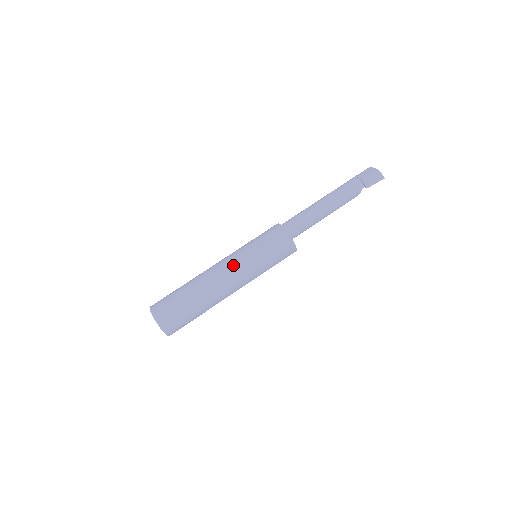
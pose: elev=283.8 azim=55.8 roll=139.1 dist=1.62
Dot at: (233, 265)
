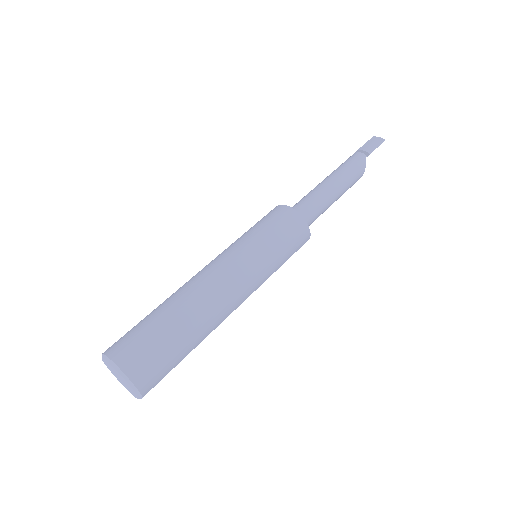
Dot at: (219, 258)
